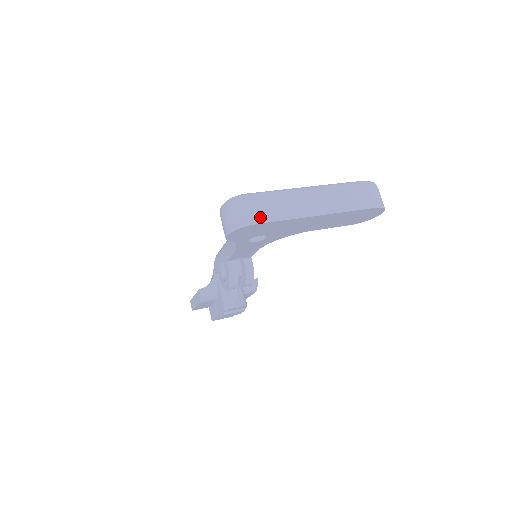
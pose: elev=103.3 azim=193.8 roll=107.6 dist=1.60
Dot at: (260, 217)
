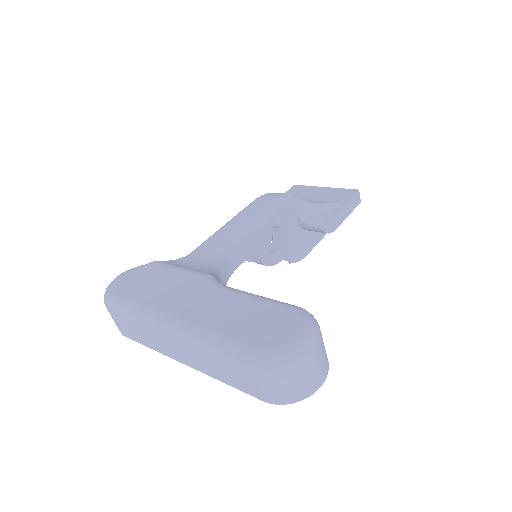
Dot at: (125, 332)
